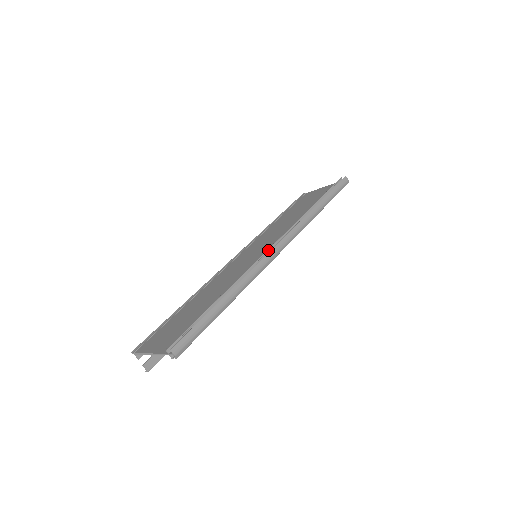
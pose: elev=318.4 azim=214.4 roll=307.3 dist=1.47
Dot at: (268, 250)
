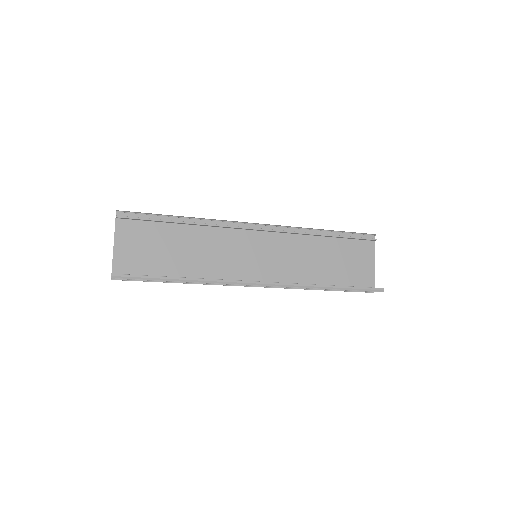
Dot at: occluded
